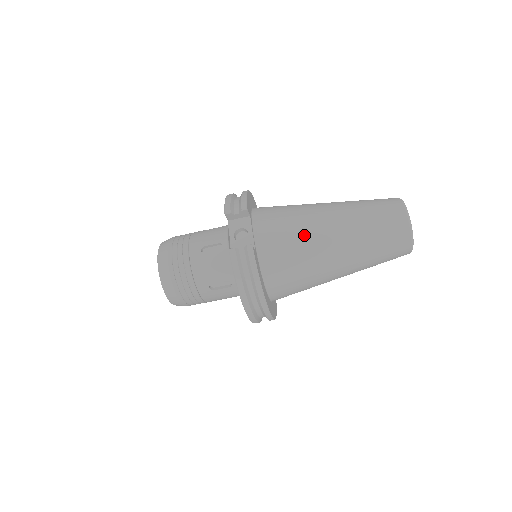
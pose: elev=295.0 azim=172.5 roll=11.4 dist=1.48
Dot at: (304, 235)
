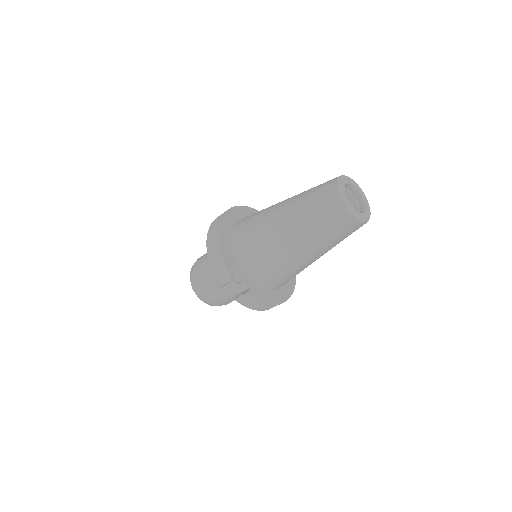
Dot at: (278, 261)
